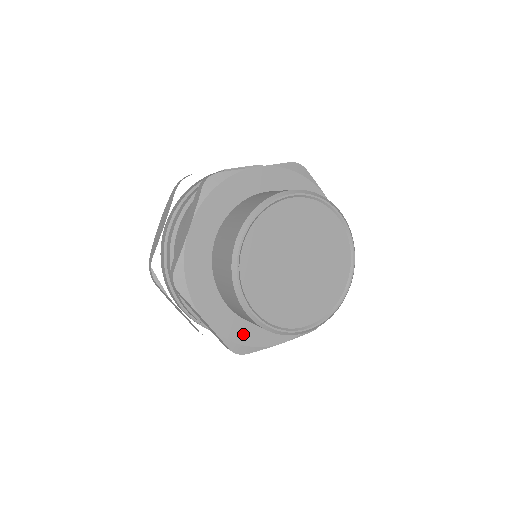
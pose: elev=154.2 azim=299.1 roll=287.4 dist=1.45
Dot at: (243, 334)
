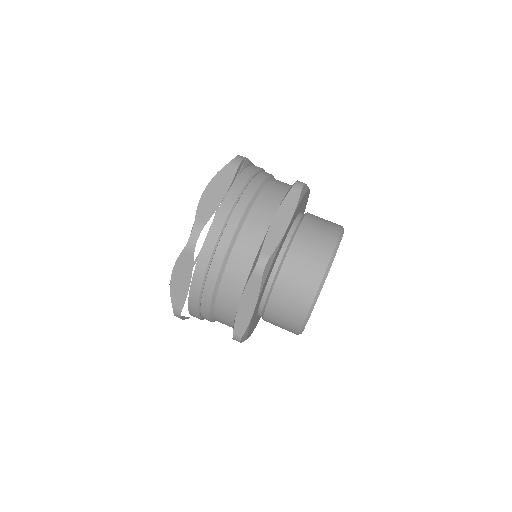
Dot at: occluded
